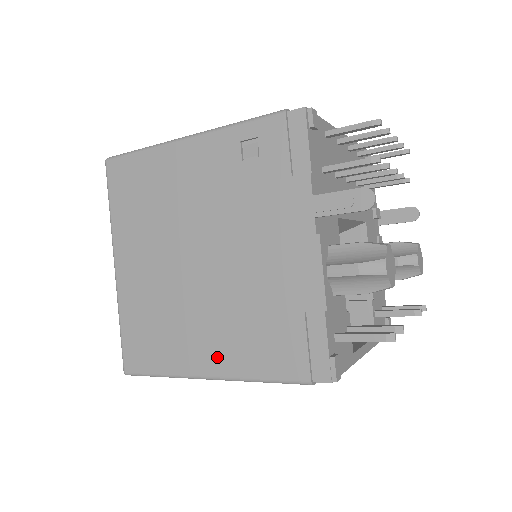
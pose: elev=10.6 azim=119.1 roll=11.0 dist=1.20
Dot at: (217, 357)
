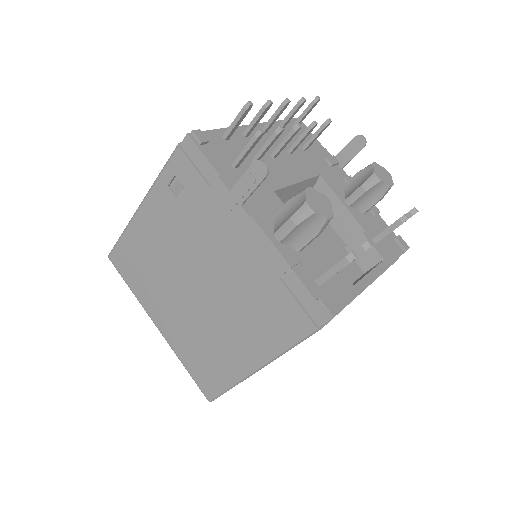
Dot at: (251, 350)
